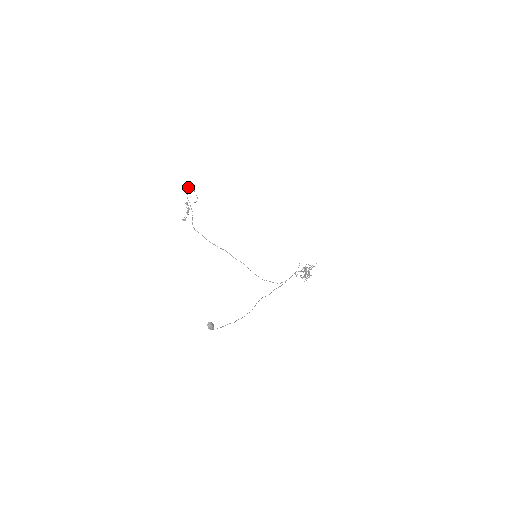
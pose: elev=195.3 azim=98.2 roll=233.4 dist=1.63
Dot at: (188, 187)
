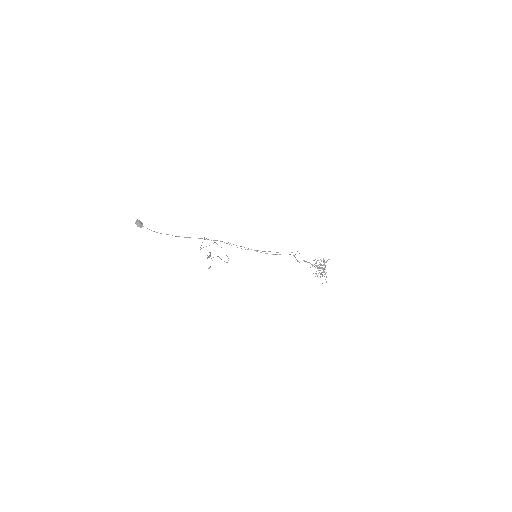
Dot at: (211, 240)
